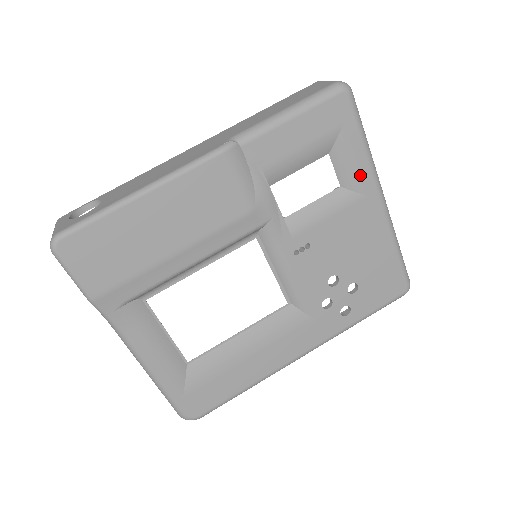
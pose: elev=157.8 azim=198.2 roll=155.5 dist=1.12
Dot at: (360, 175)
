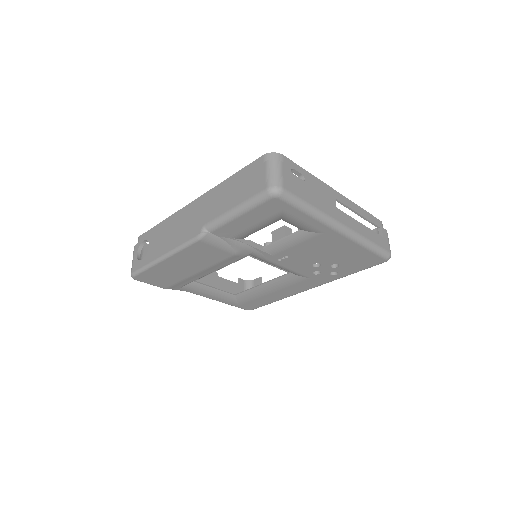
Dot at: (312, 226)
